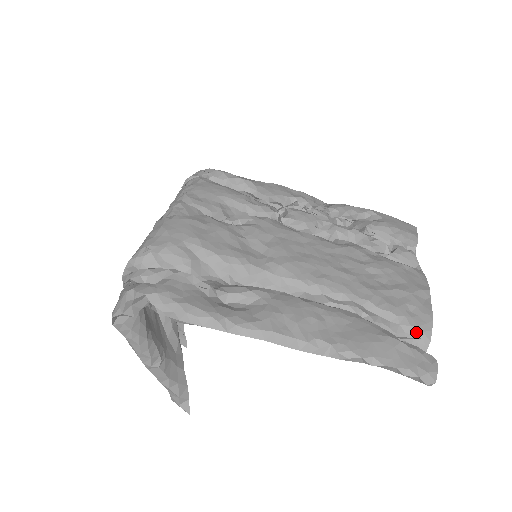
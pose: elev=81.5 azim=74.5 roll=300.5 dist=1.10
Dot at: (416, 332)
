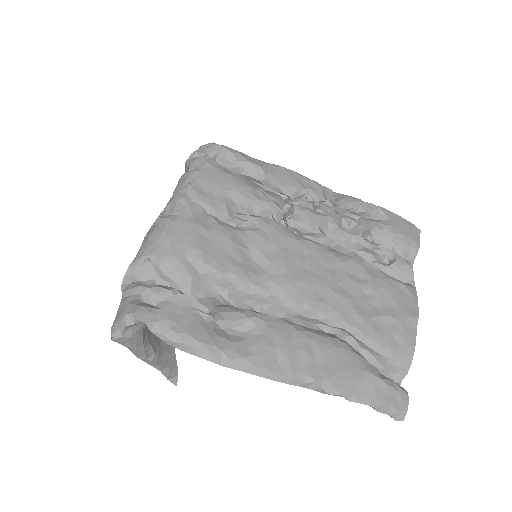
Dot at: (396, 364)
